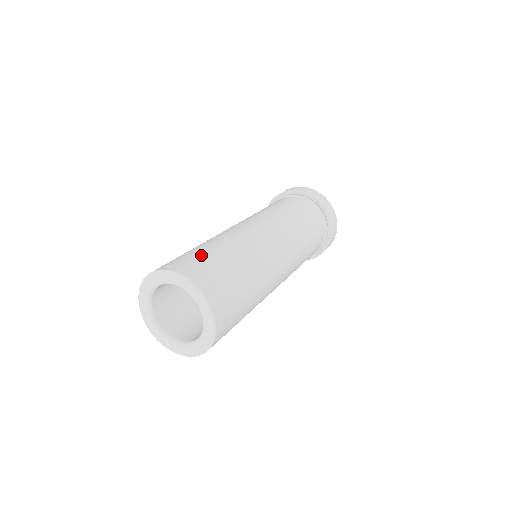
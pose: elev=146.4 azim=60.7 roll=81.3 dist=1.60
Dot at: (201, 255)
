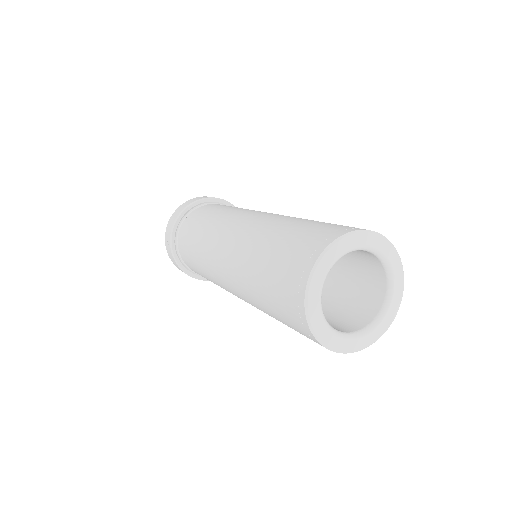
Dot at: (326, 223)
